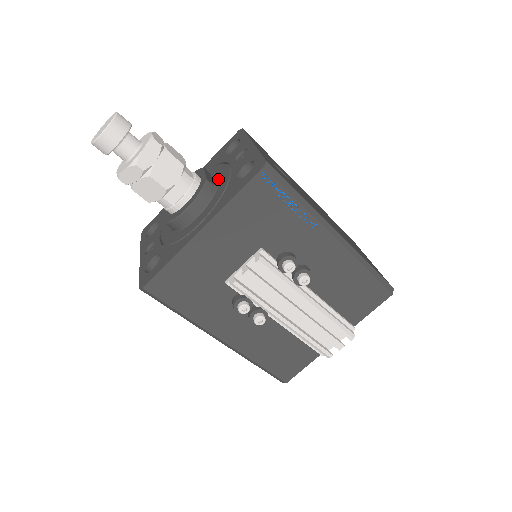
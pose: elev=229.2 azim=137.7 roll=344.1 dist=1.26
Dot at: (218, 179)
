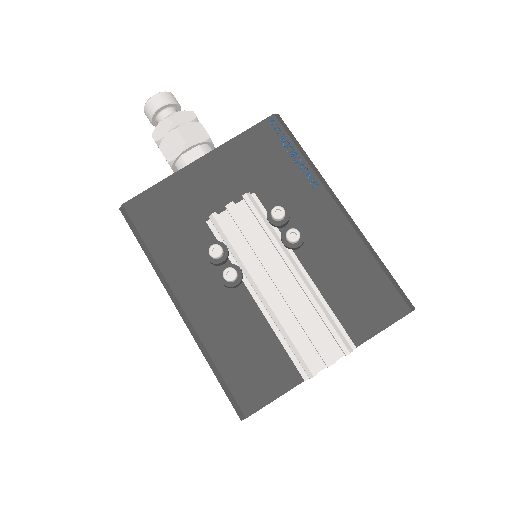
Dot at: occluded
